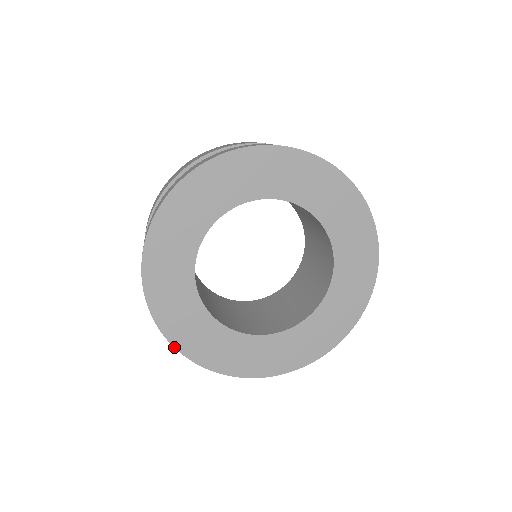
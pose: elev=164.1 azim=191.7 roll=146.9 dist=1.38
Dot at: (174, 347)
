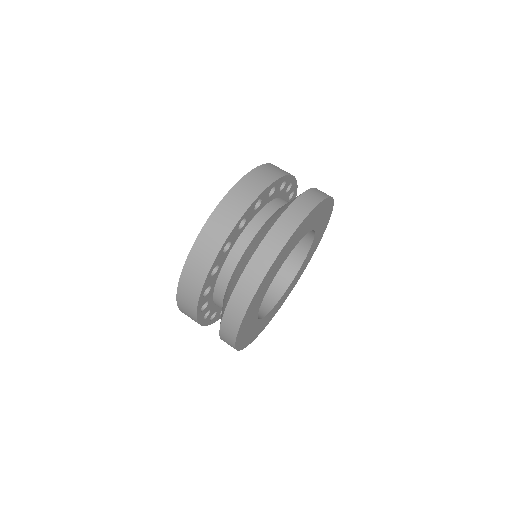
Dot at: occluded
